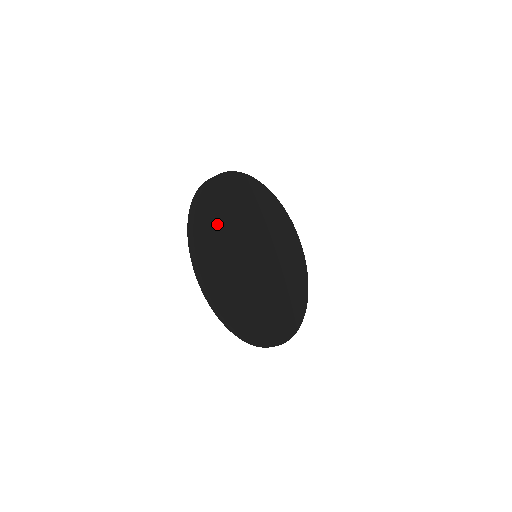
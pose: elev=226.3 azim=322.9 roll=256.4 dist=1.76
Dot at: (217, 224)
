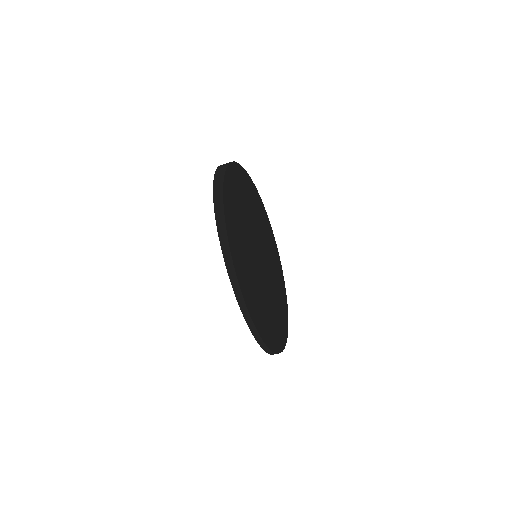
Dot at: (236, 216)
